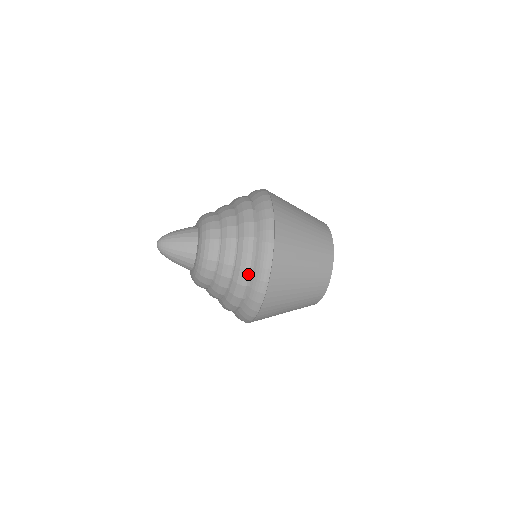
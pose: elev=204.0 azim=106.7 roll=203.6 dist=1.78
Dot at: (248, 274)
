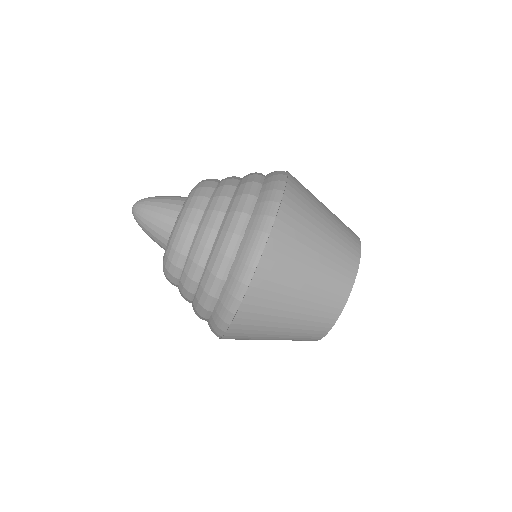
Dot at: occluded
